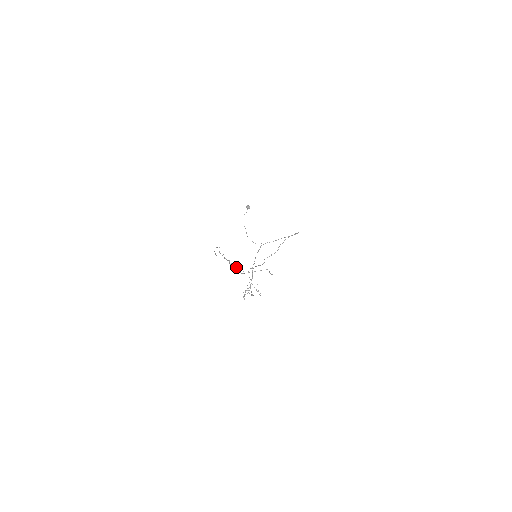
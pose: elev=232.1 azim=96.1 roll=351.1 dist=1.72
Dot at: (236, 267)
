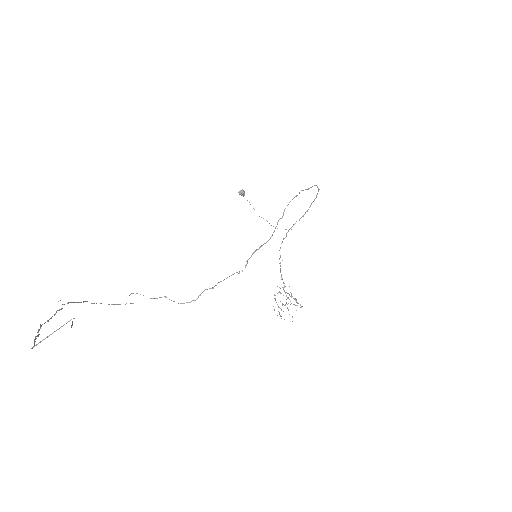
Dot at: occluded
